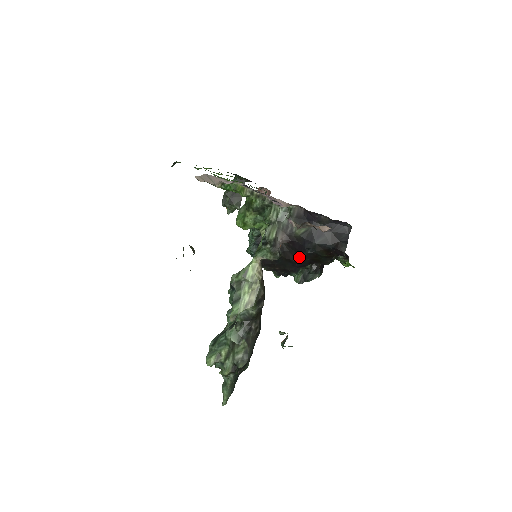
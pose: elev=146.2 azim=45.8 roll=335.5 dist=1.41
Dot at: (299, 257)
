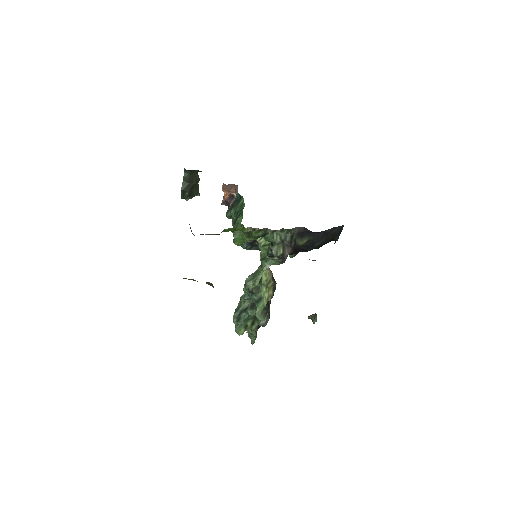
Dot at: (299, 251)
